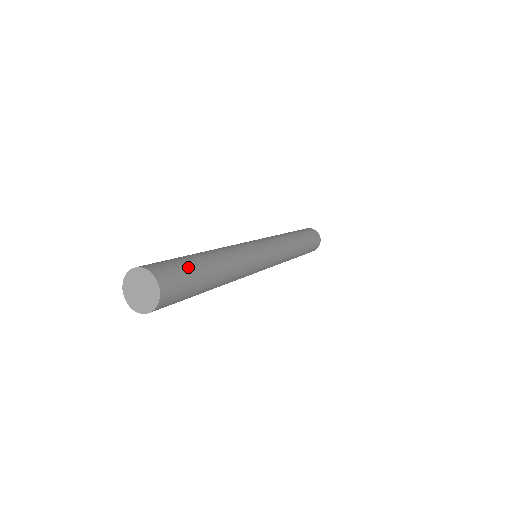
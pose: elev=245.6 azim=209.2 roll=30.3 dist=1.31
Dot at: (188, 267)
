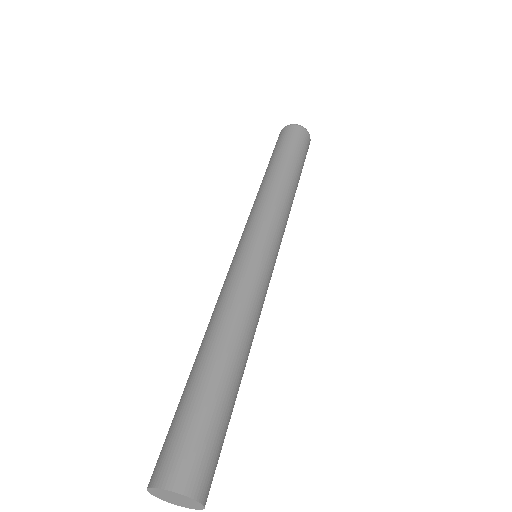
Dot at: (217, 426)
